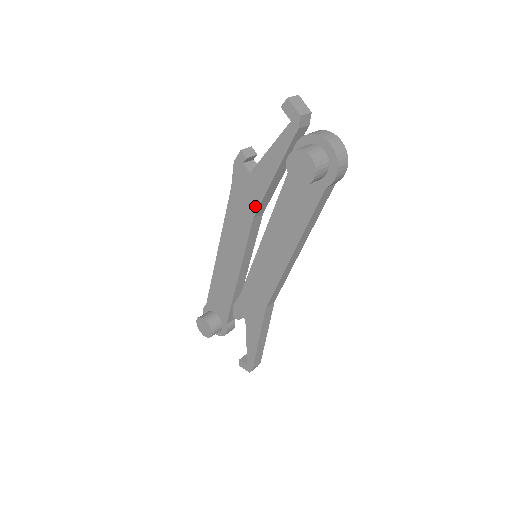
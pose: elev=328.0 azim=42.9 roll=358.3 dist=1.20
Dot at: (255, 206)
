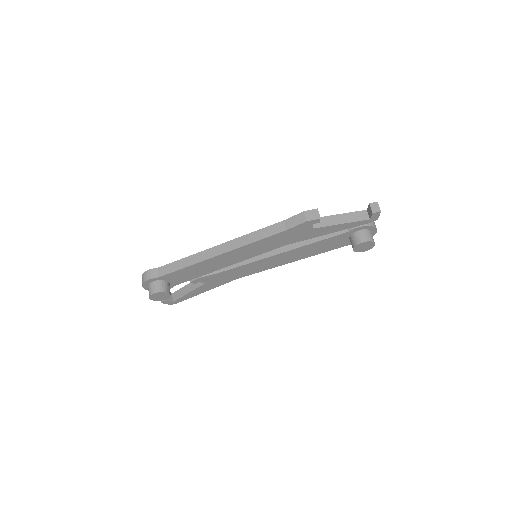
Dot at: (295, 241)
